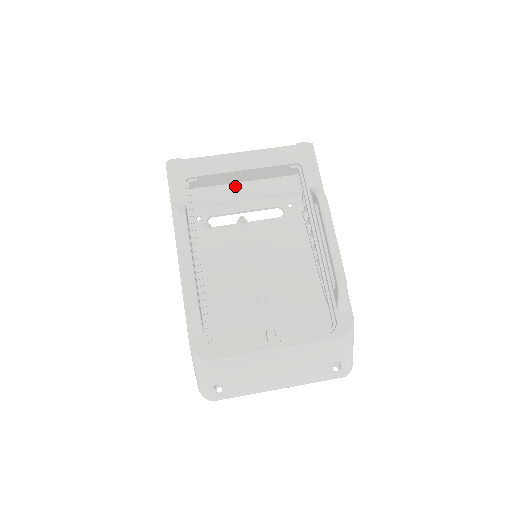
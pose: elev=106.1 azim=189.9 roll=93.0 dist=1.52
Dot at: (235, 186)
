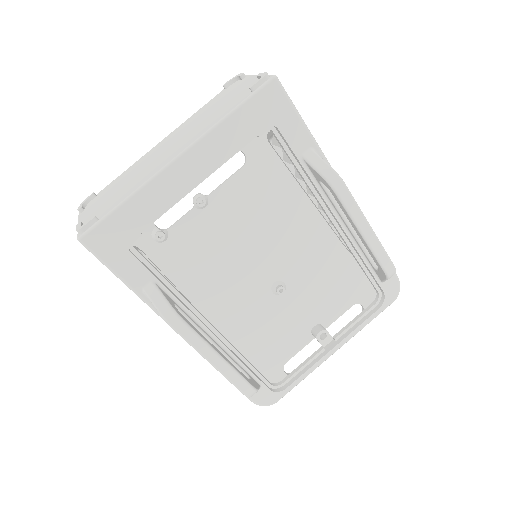
Dot at: occluded
